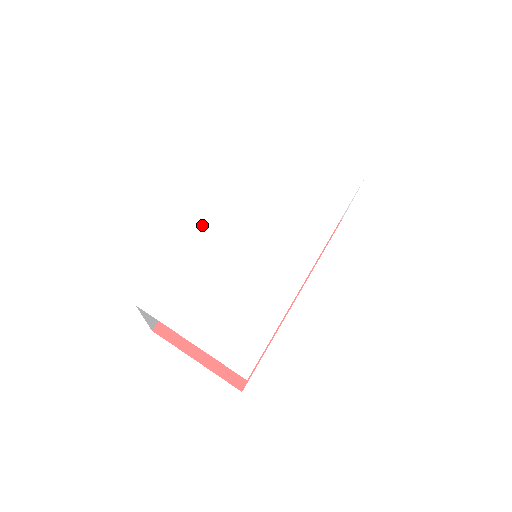
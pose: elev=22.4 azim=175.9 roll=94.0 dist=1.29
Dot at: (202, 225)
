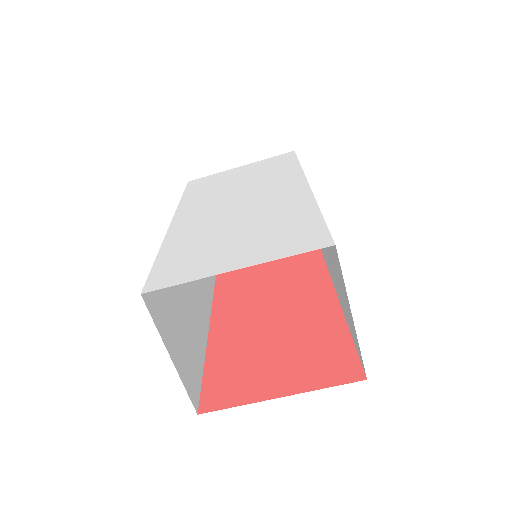
Dot at: (174, 229)
